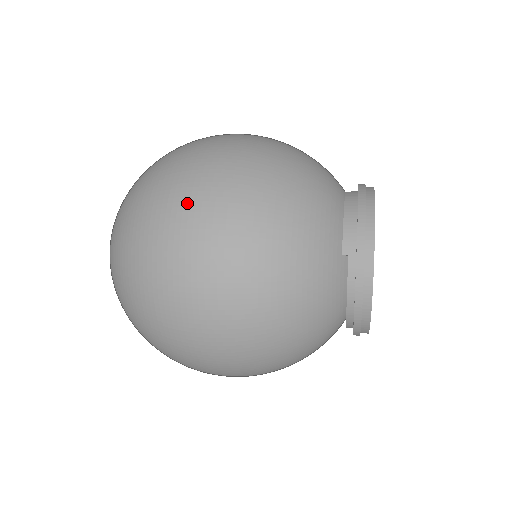
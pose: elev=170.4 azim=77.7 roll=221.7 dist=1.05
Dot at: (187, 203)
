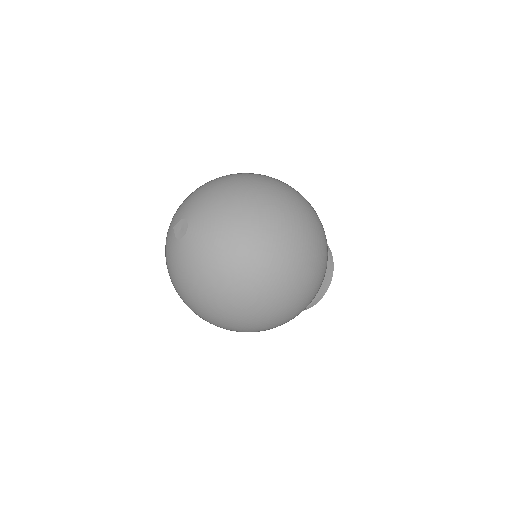
Dot at: (280, 181)
